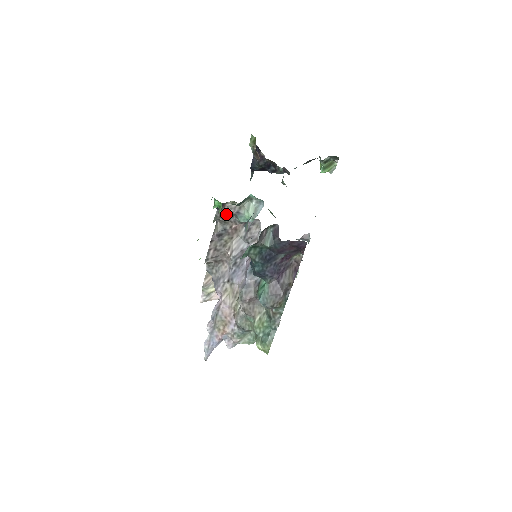
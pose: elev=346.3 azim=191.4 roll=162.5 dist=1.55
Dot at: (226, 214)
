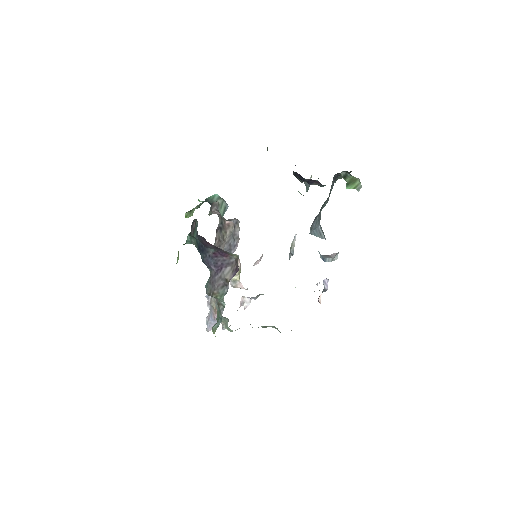
Dot at: (212, 209)
